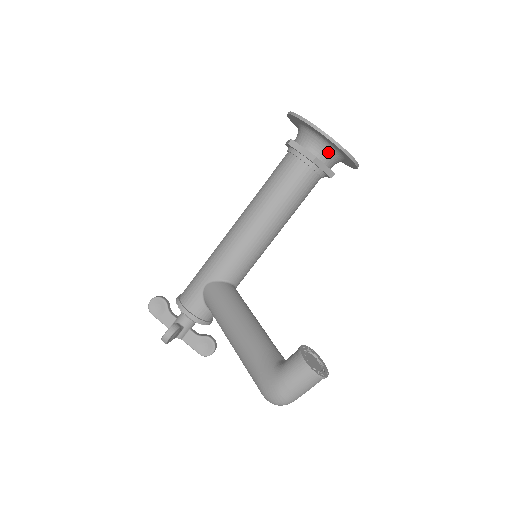
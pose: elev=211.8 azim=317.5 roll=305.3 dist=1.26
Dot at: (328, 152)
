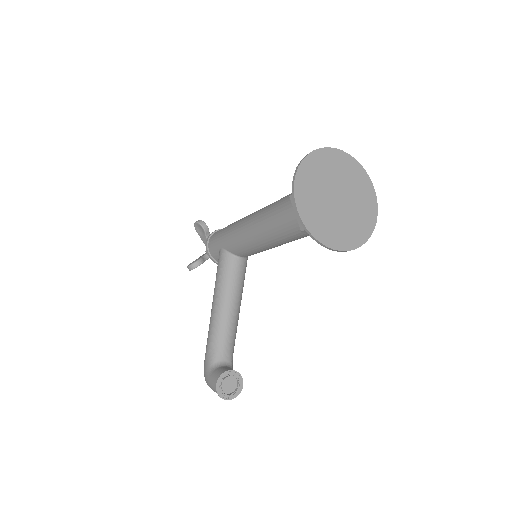
Dot at: occluded
